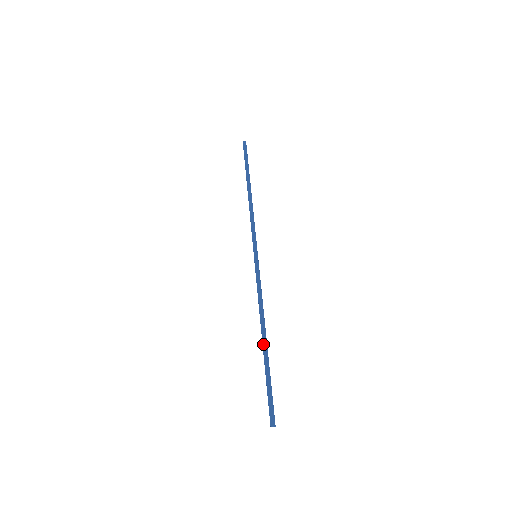
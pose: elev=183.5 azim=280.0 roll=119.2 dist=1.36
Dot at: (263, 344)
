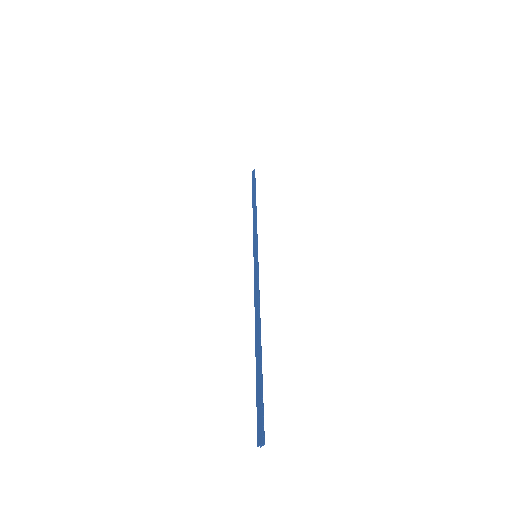
Dot at: (255, 343)
